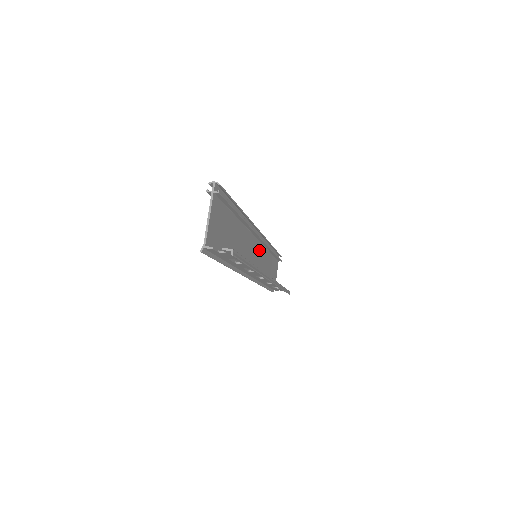
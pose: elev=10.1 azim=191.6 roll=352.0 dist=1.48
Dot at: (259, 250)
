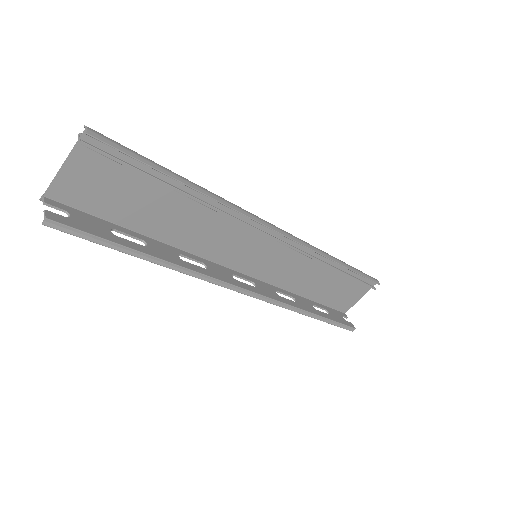
Dot at: (282, 253)
